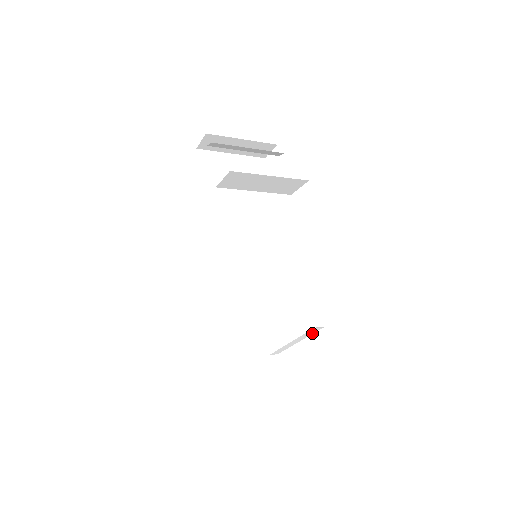
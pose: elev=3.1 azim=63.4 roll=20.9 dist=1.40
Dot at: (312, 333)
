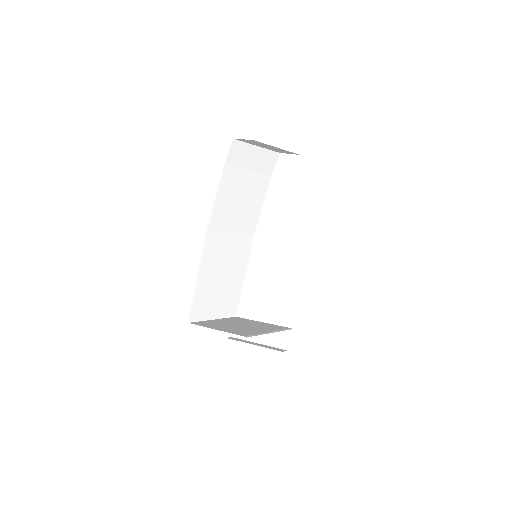
Dot at: occluded
